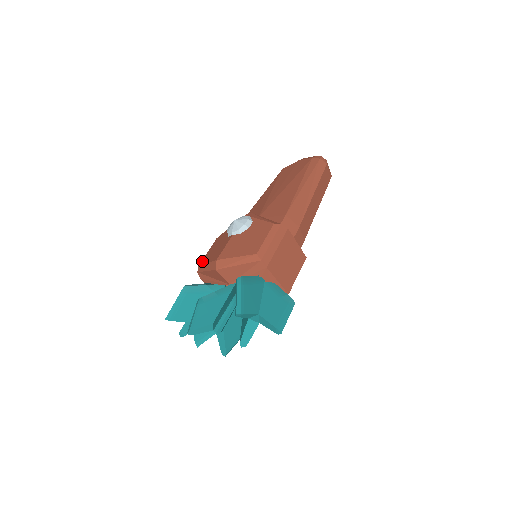
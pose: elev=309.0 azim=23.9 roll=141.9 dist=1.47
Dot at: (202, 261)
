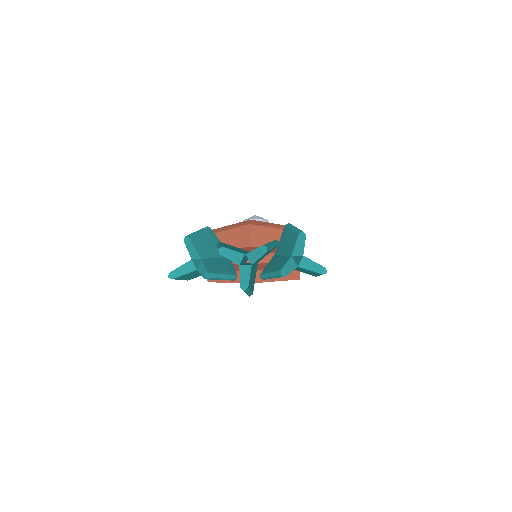
Dot at: occluded
